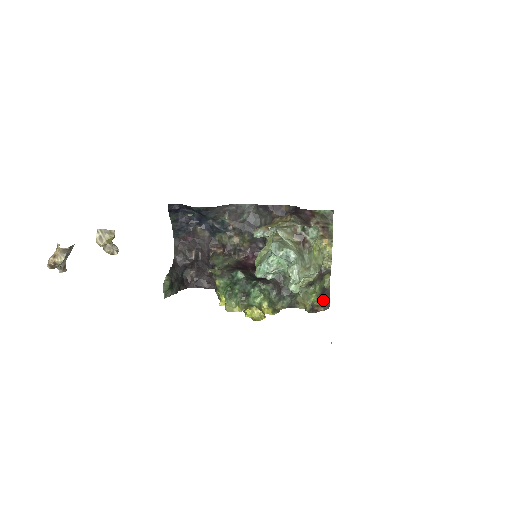
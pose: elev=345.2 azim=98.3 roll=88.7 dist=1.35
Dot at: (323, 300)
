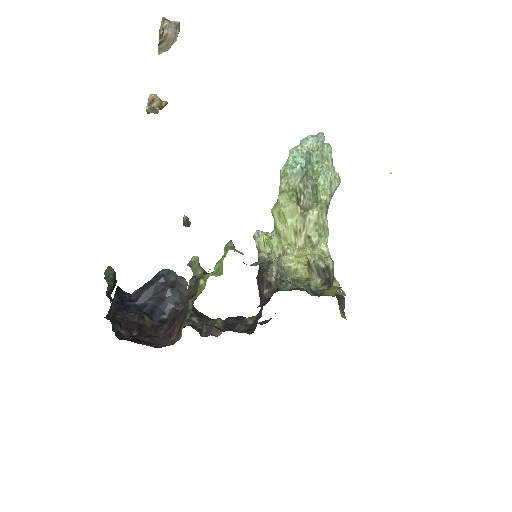
Dot at: occluded
